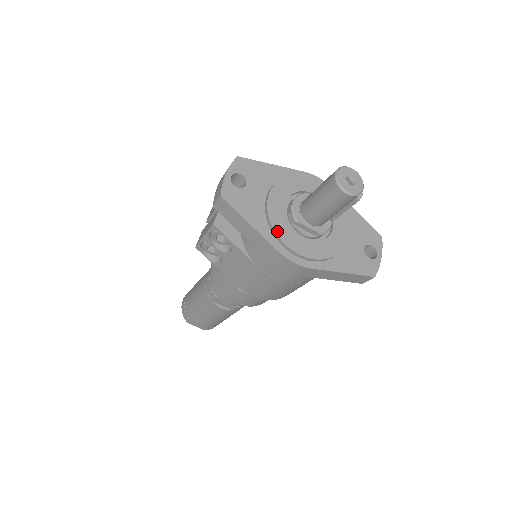
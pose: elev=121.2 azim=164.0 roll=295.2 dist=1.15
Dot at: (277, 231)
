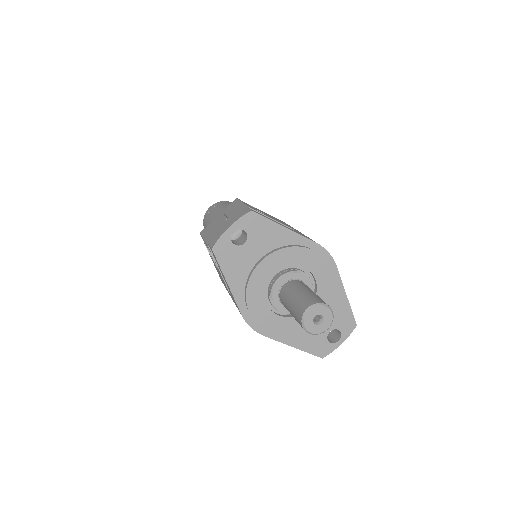
Dot at: (248, 298)
